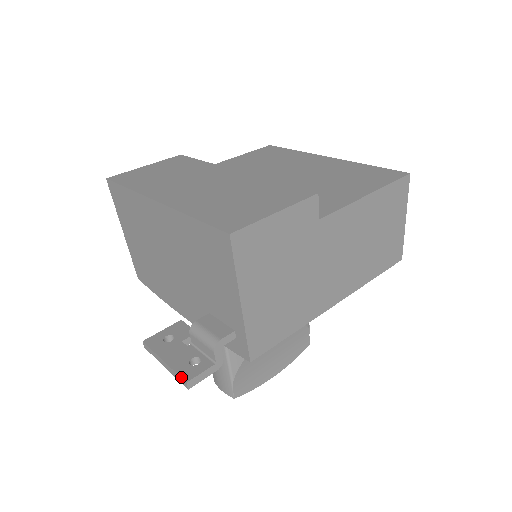
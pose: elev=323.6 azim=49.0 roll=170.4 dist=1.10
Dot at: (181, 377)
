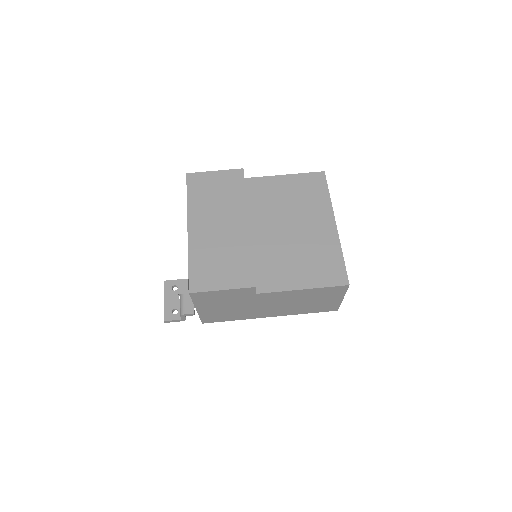
Dot at: (164, 316)
